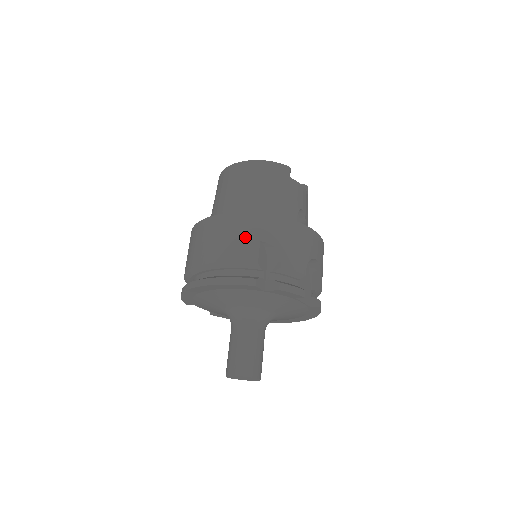
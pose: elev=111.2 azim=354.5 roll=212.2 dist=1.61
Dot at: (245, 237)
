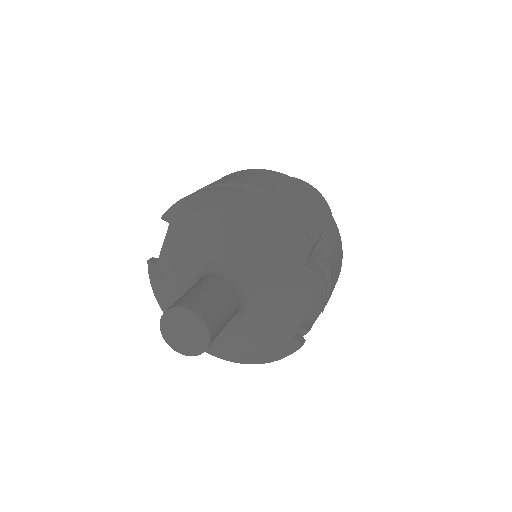
Dot at: (317, 211)
